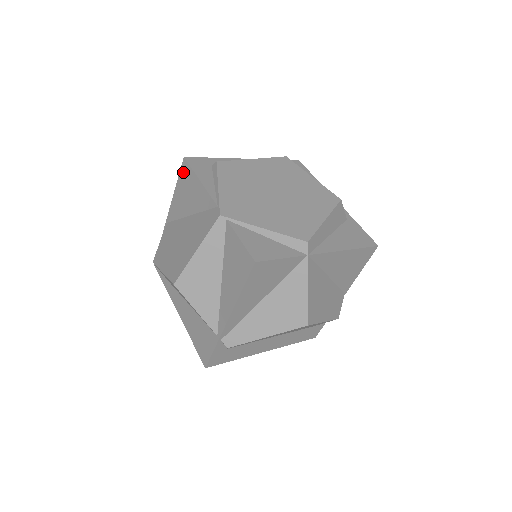
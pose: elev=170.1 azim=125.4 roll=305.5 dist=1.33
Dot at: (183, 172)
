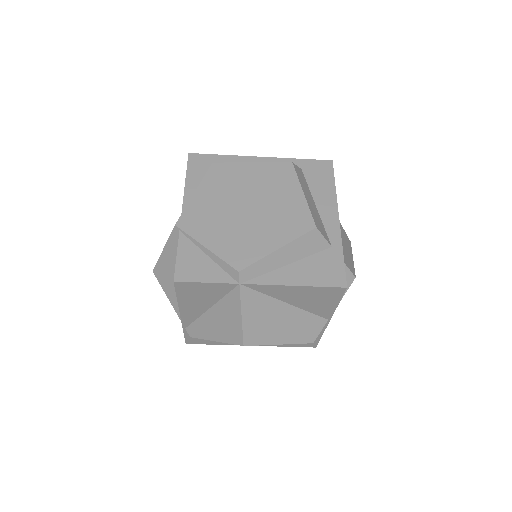
Dot at: occluded
